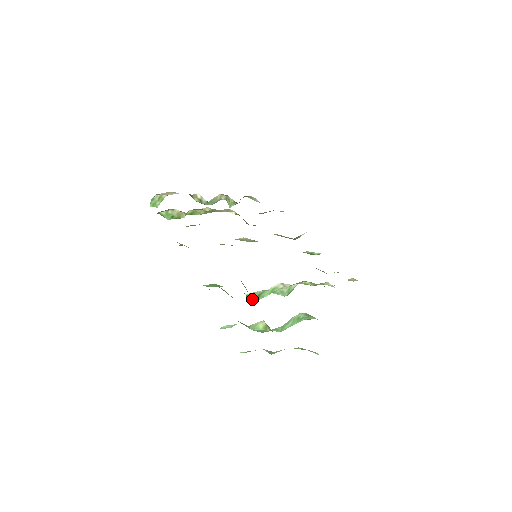
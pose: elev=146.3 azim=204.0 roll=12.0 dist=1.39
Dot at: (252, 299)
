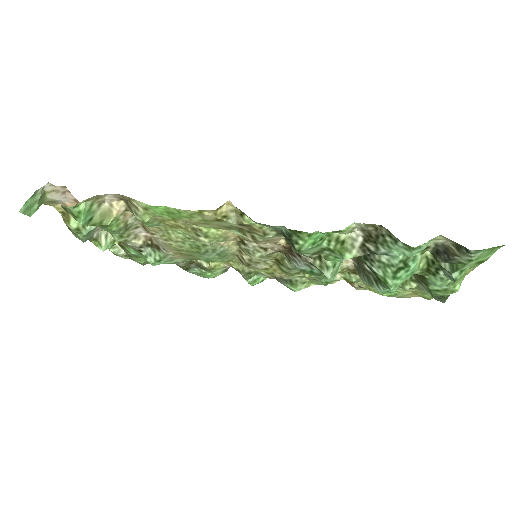
Dot at: (333, 272)
